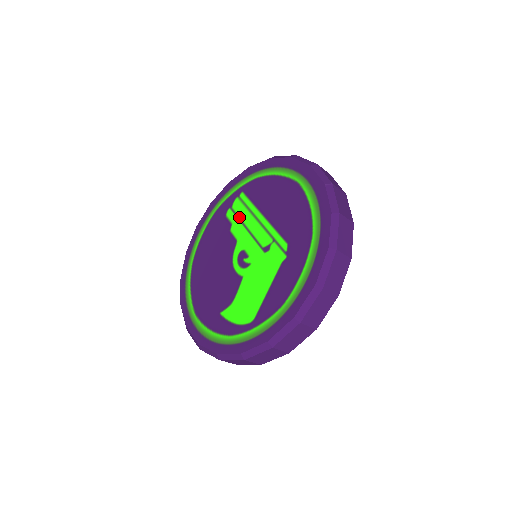
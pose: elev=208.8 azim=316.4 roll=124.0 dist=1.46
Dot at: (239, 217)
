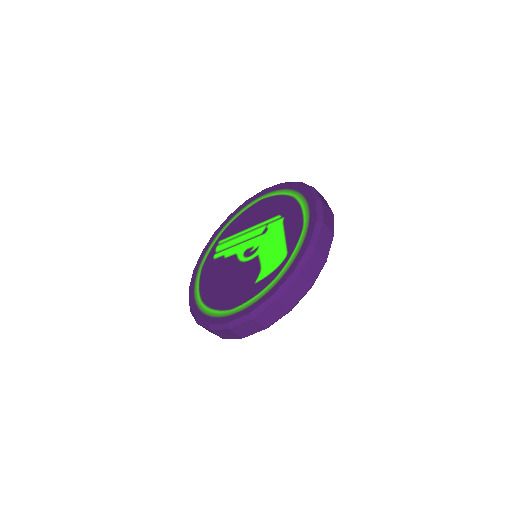
Dot at: (227, 248)
